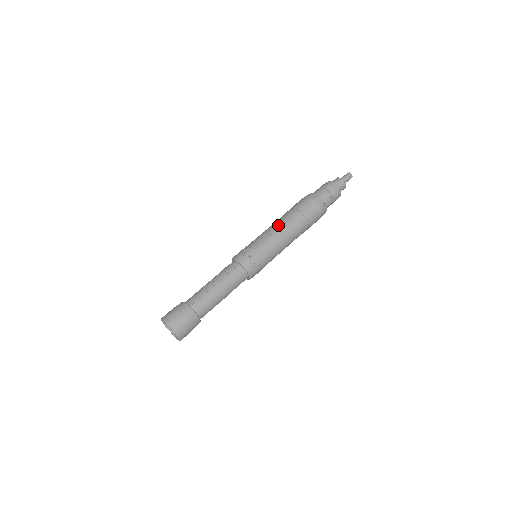
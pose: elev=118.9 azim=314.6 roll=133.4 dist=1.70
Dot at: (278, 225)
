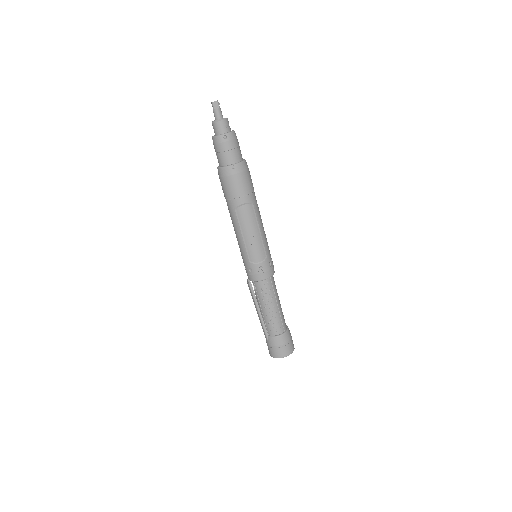
Dot at: (255, 223)
